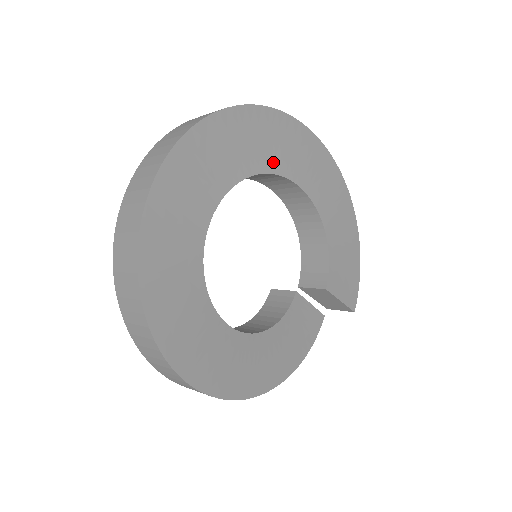
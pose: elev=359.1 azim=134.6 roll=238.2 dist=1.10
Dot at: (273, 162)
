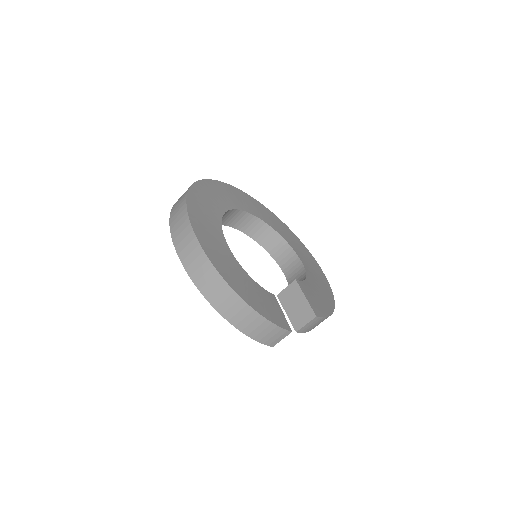
Dot at: (284, 236)
